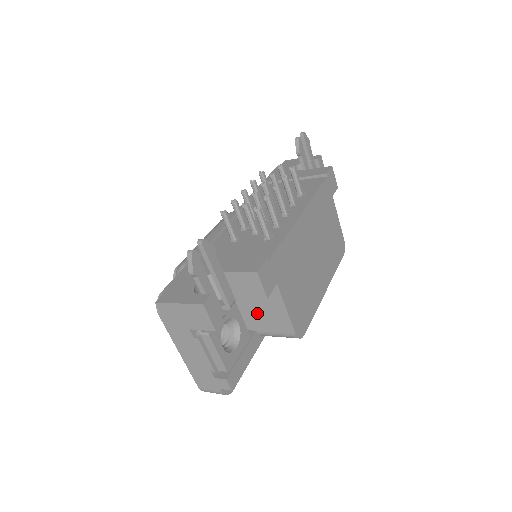
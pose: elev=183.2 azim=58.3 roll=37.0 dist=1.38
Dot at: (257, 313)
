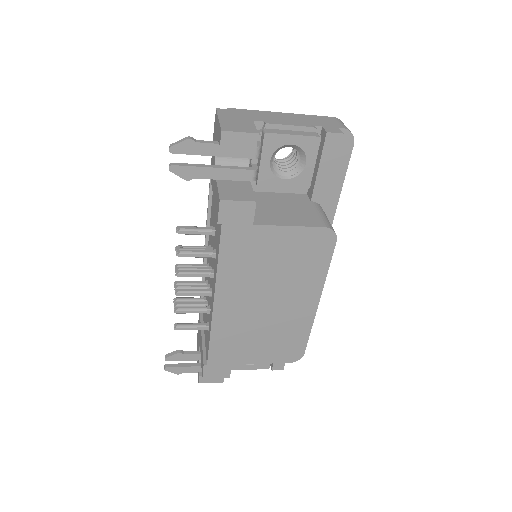
Dot at: occluded
